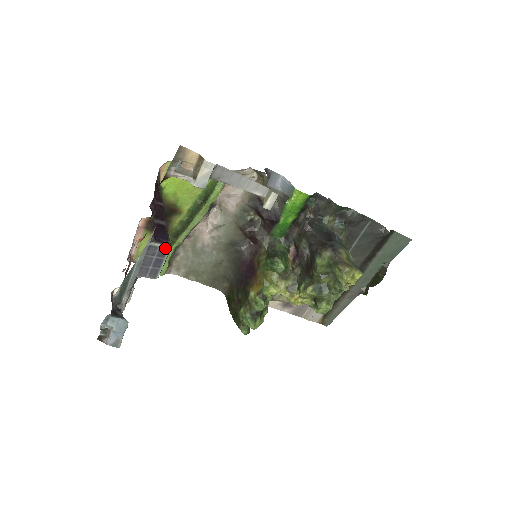
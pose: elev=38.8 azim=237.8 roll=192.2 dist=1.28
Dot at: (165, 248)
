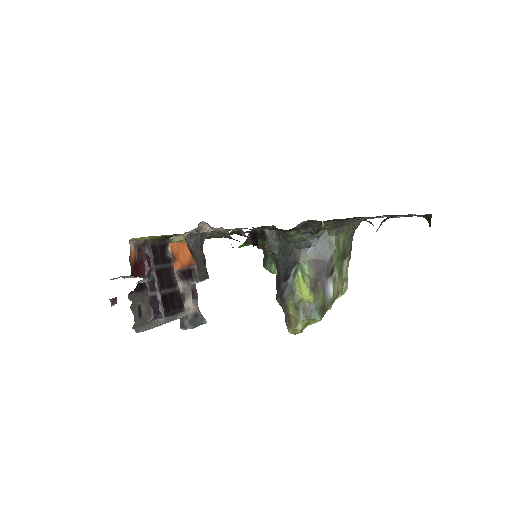
Dot at: (163, 319)
